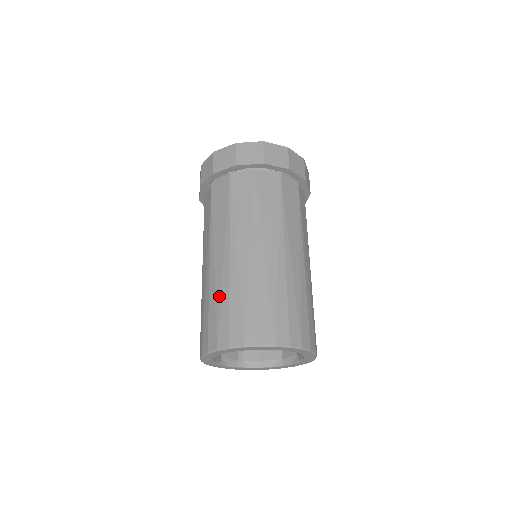
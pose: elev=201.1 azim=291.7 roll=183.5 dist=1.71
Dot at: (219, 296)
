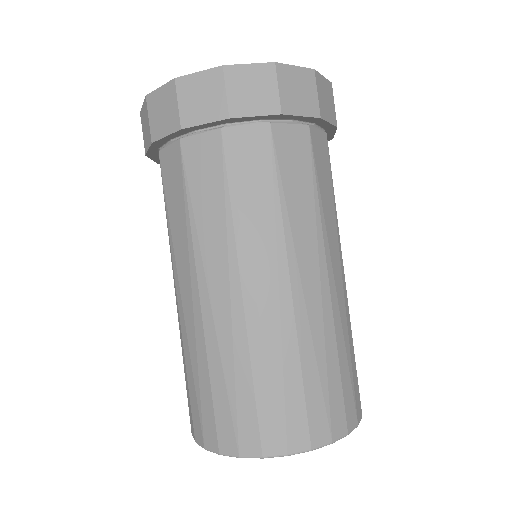
Dot at: occluded
